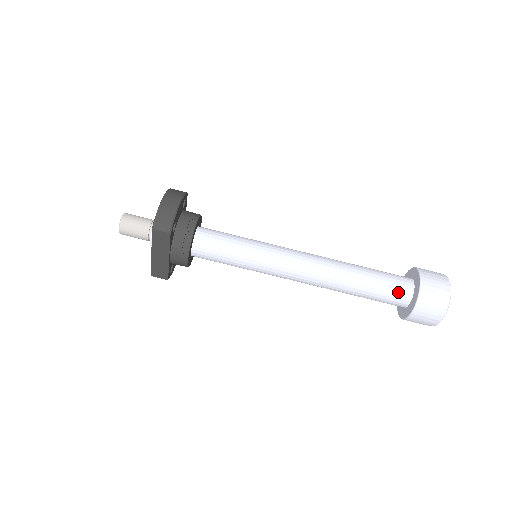
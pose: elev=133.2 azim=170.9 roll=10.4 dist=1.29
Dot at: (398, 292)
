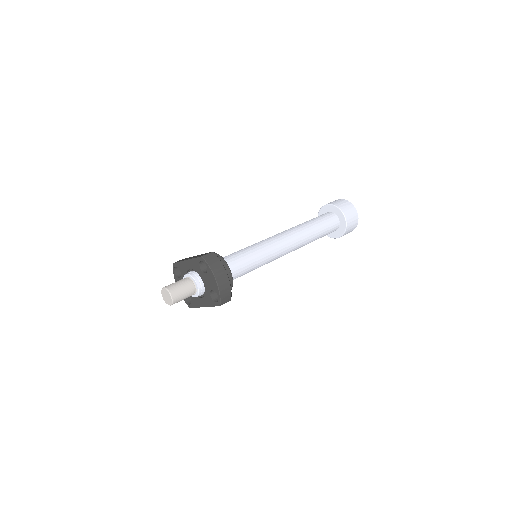
Dot at: (333, 230)
